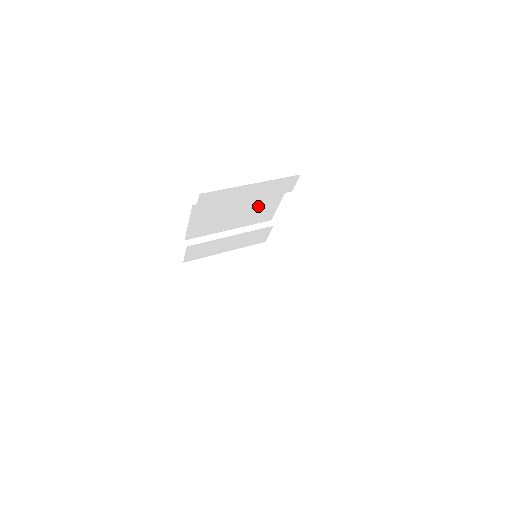
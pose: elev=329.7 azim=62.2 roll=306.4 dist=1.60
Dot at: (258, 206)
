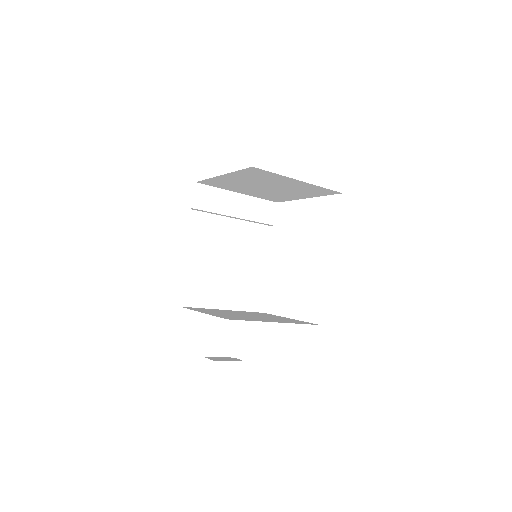
Dot at: (248, 246)
